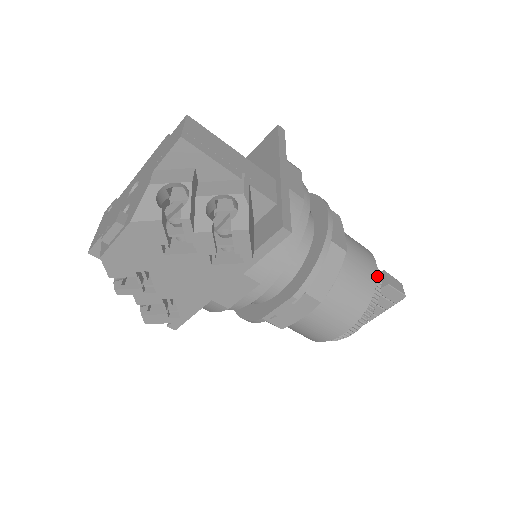
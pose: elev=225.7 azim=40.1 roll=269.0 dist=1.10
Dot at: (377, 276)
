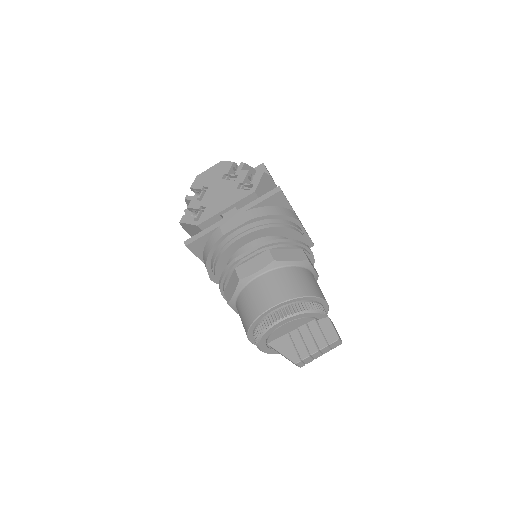
Dot at: (322, 298)
